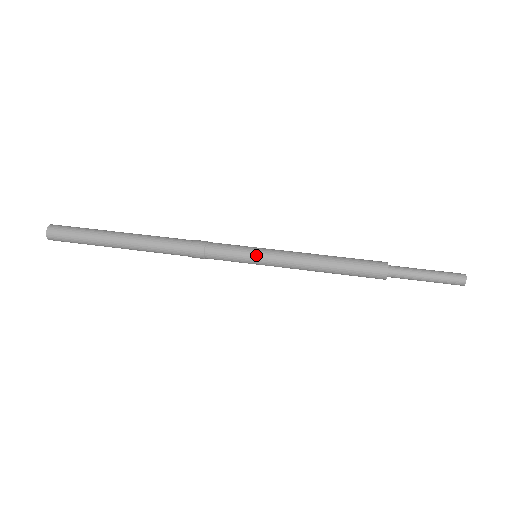
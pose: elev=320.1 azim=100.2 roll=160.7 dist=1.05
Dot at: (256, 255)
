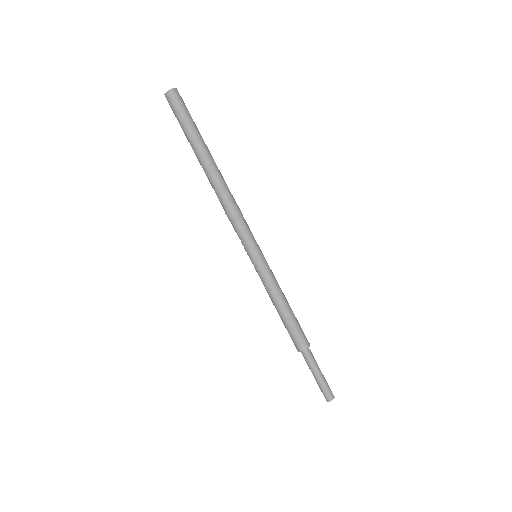
Dot at: (258, 256)
